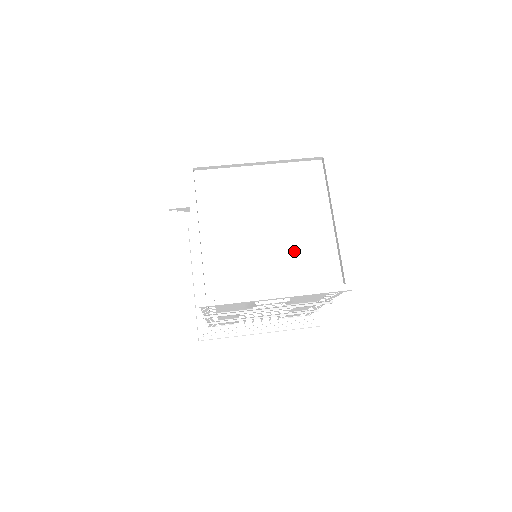
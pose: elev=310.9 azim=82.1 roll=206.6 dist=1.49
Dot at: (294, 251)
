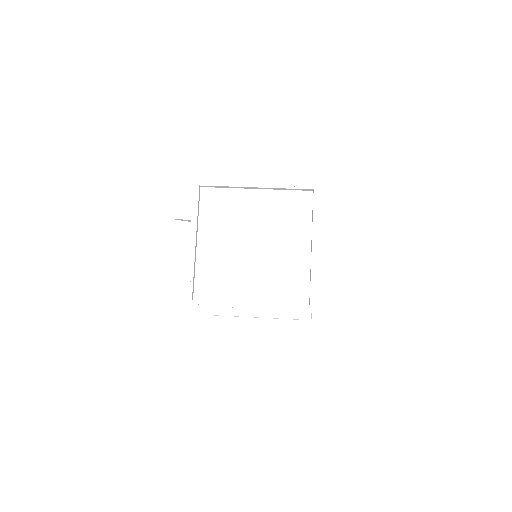
Dot at: (272, 270)
